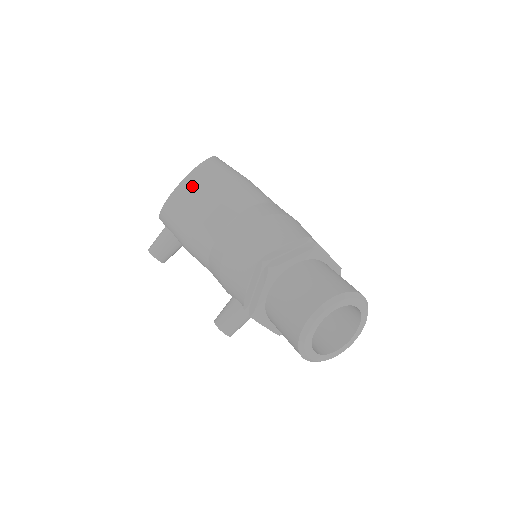
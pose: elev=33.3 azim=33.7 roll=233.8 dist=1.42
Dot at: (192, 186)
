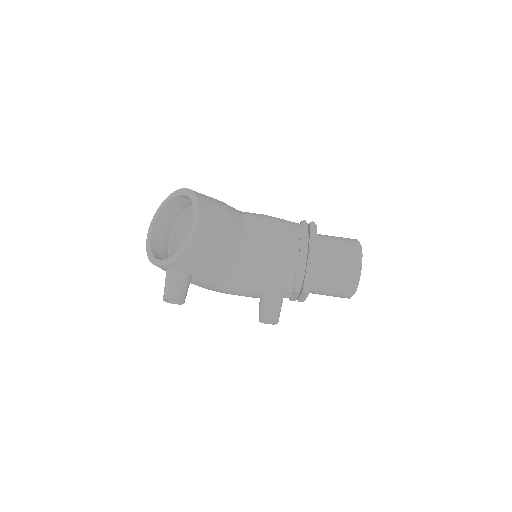
Dot at: (207, 218)
